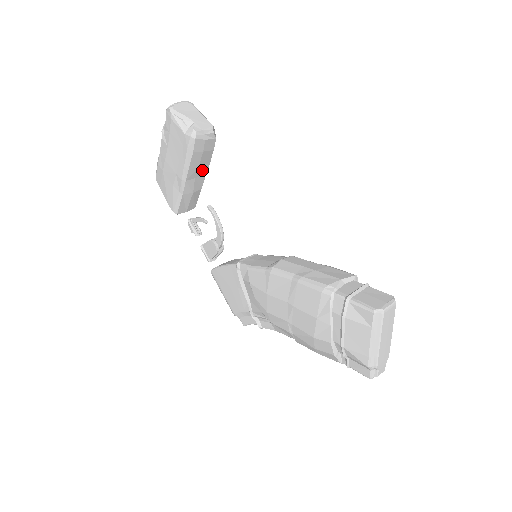
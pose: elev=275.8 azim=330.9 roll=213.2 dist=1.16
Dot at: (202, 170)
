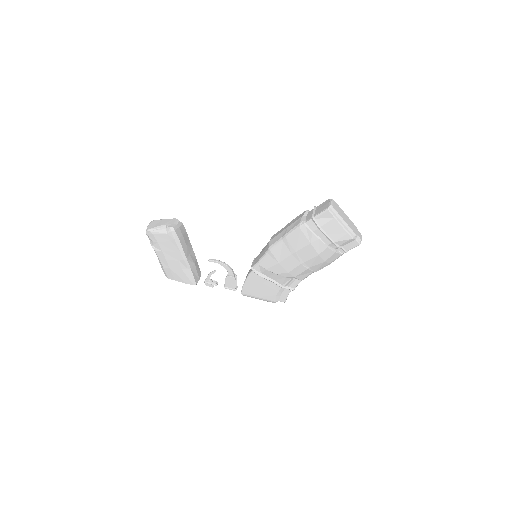
Dot at: (189, 247)
